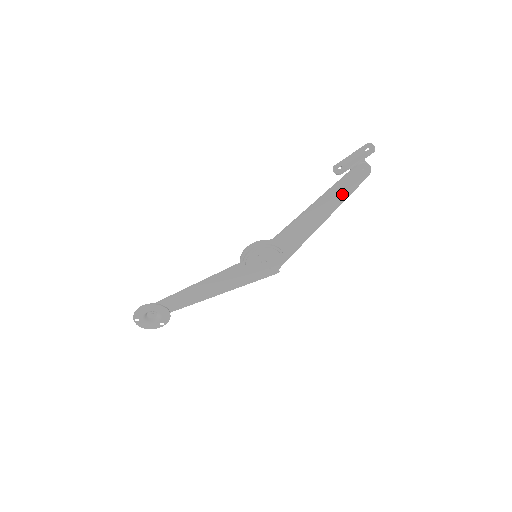
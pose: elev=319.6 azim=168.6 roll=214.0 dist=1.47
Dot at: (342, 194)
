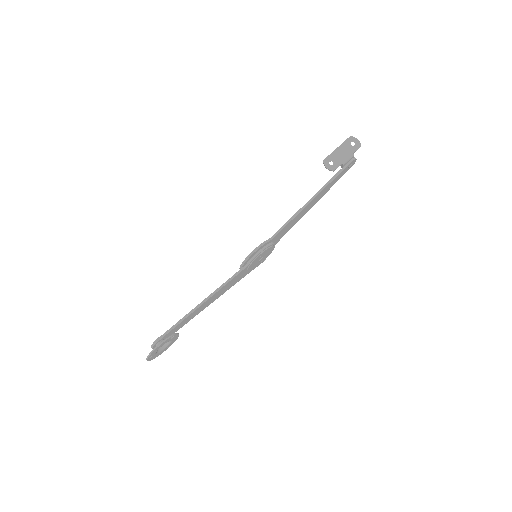
Dot at: (330, 186)
